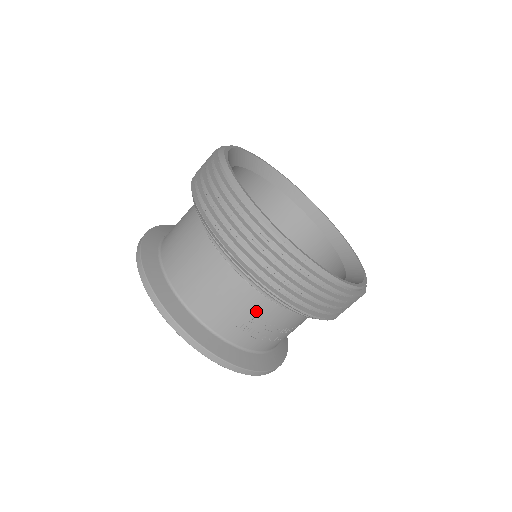
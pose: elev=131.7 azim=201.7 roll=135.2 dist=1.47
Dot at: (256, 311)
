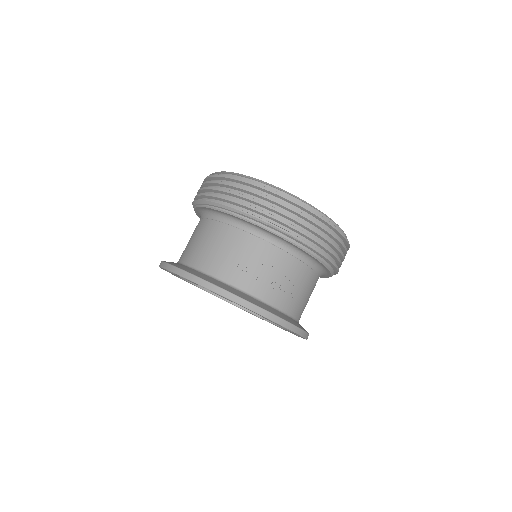
Dot at: (249, 250)
